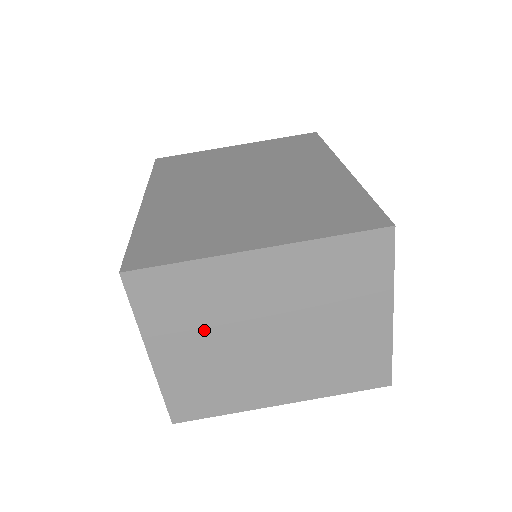
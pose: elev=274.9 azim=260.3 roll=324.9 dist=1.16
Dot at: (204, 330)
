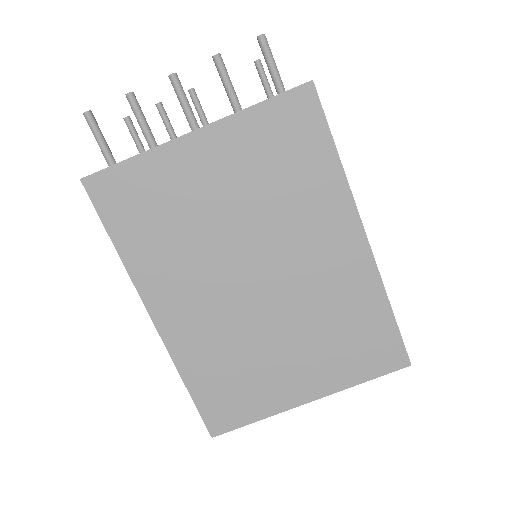
Dot at: occluded
